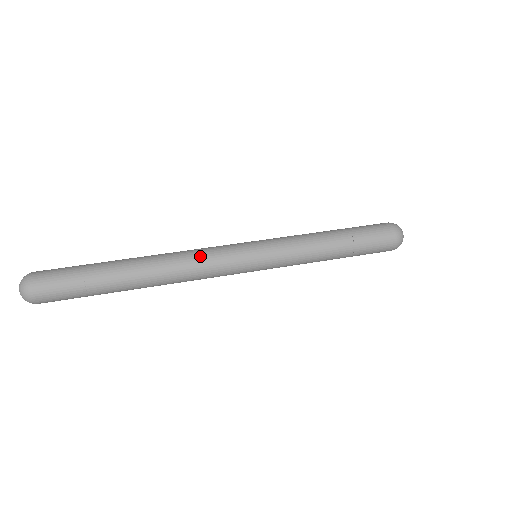
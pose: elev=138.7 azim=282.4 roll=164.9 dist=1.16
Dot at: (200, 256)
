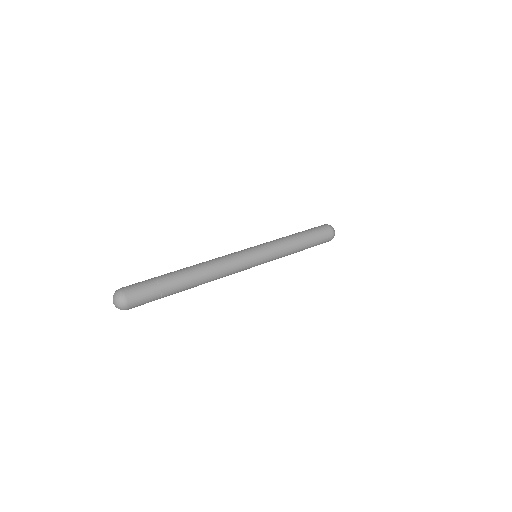
Dot at: (226, 259)
